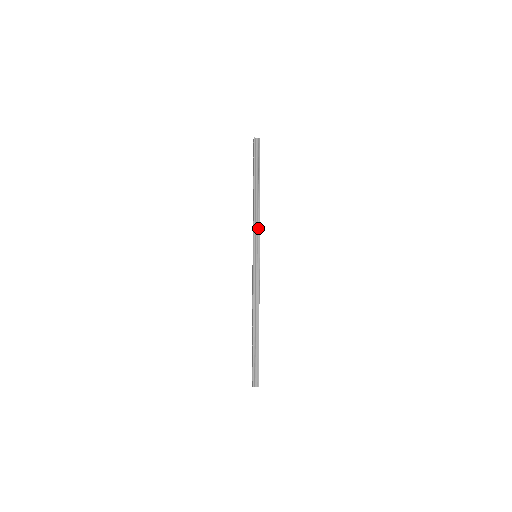
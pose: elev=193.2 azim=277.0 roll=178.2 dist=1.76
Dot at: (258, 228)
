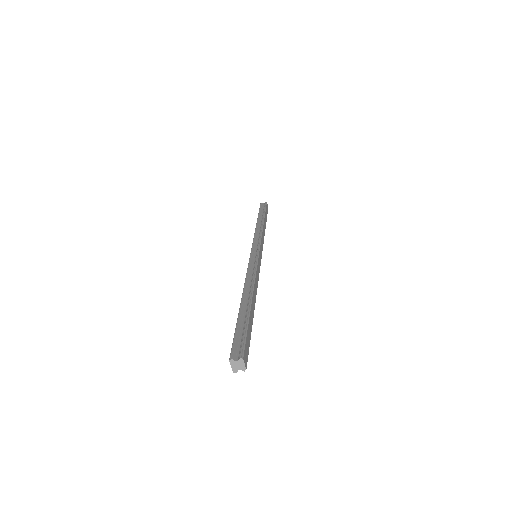
Dot at: (259, 237)
